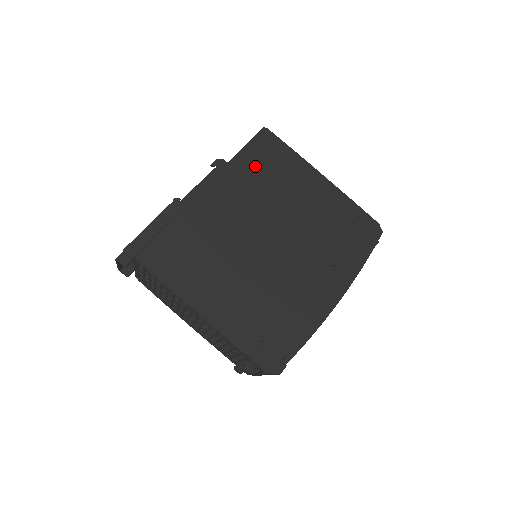
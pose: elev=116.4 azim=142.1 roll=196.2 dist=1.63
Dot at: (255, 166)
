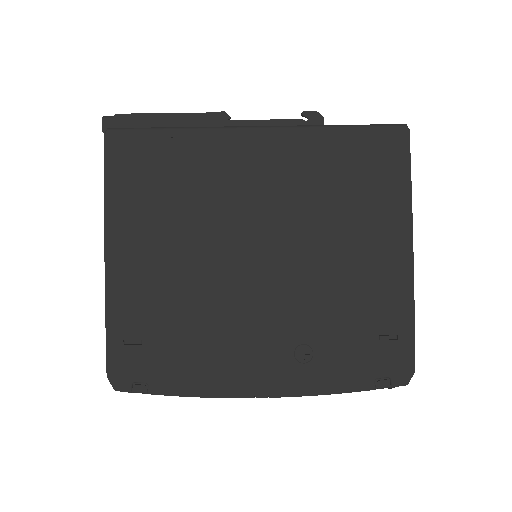
Dot at: (342, 159)
